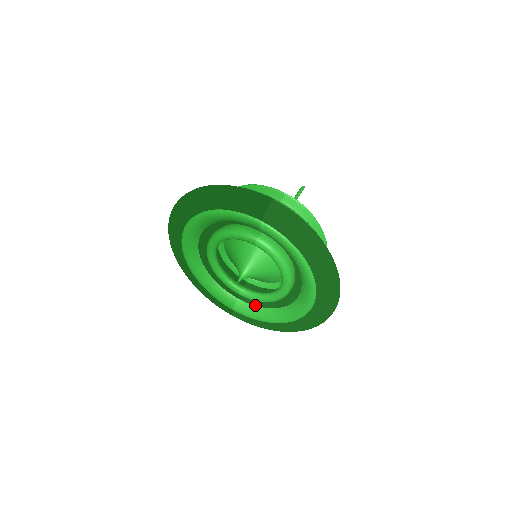
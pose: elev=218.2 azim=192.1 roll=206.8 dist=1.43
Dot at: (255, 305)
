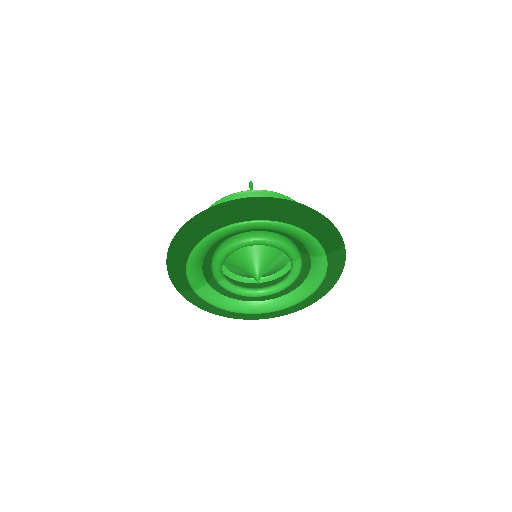
Dot at: (218, 292)
